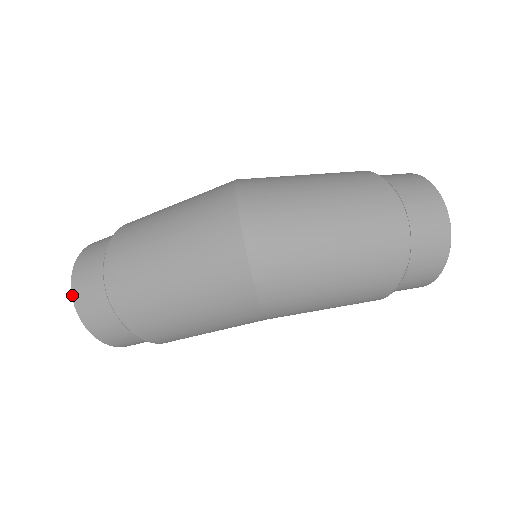
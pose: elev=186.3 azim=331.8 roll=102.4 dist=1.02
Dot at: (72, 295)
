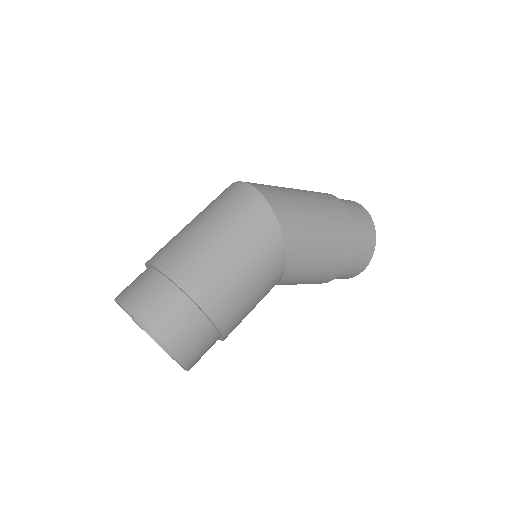
Dot at: (121, 303)
